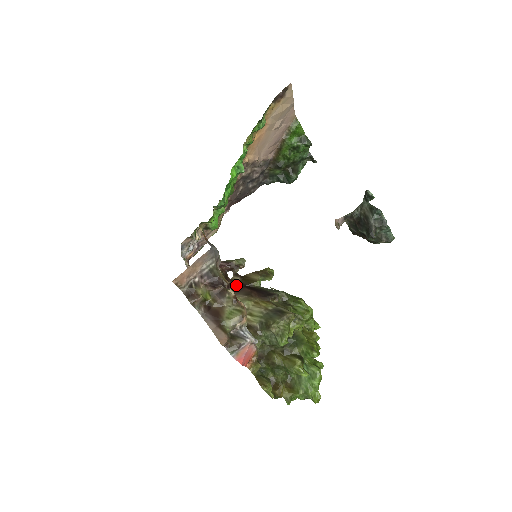
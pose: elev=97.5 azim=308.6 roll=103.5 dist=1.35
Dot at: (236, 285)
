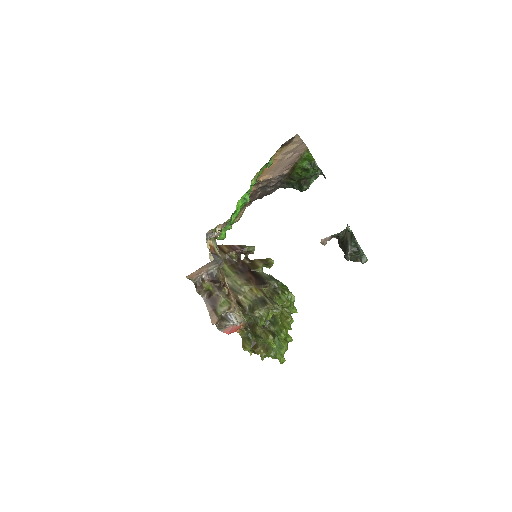
Dot at: (244, 268)
